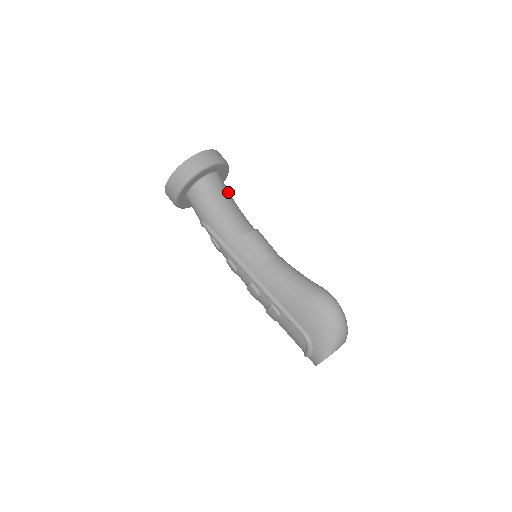
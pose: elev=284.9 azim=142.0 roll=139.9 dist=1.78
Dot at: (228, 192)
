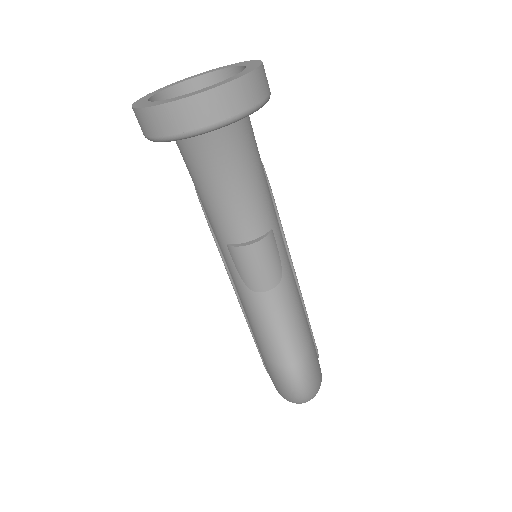
Dot at: (239, 158)
